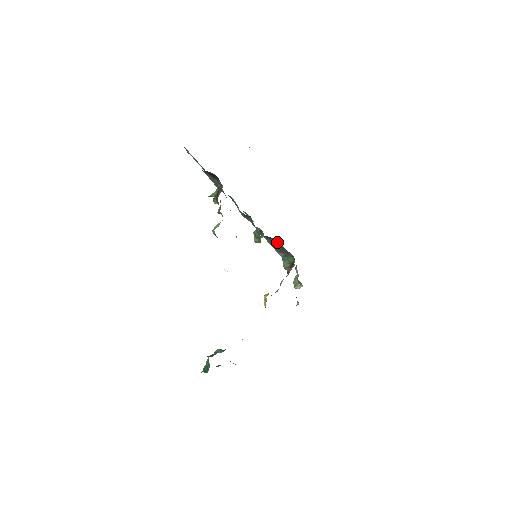
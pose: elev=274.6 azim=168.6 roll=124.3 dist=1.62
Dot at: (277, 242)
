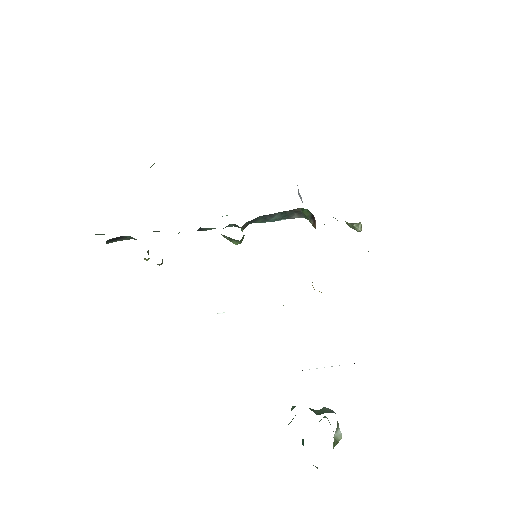
Dot at: (265, 216)
